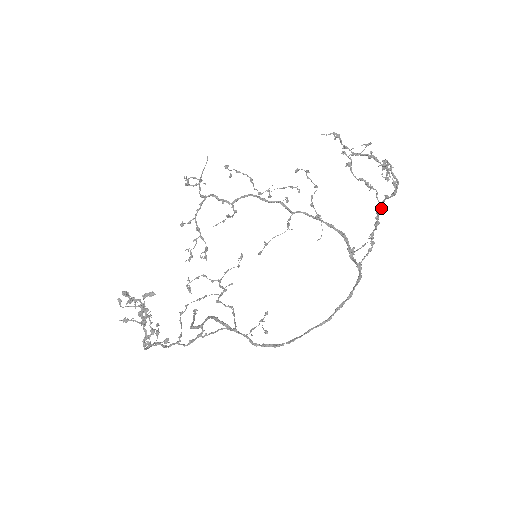
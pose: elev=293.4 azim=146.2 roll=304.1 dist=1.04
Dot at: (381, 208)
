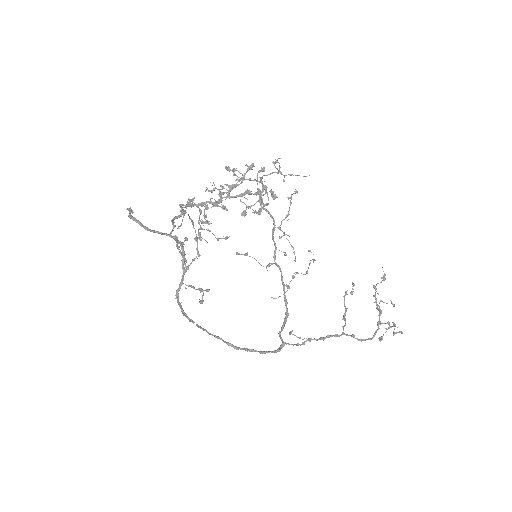
Dot at: occluded
